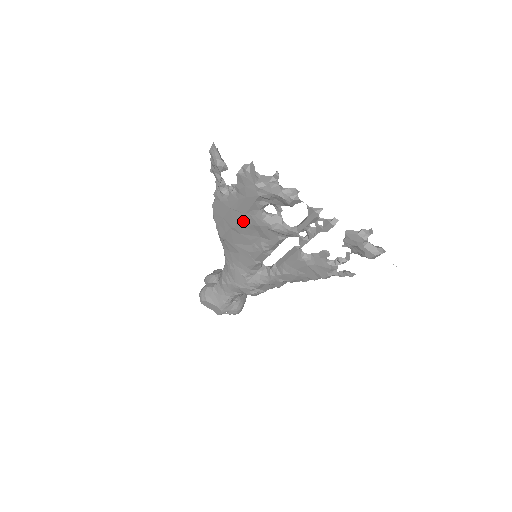
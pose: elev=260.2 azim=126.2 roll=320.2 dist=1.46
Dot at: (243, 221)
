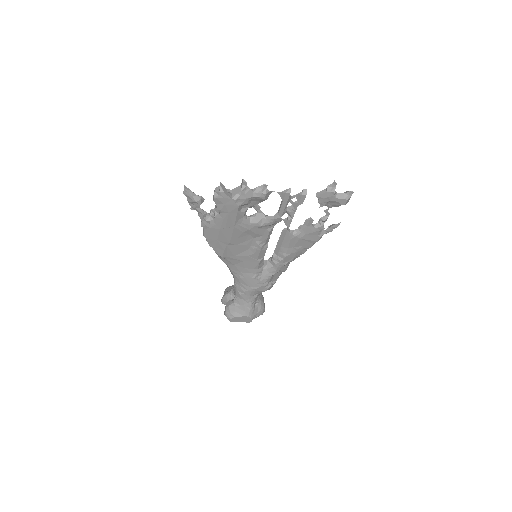
Dot at: (234, 233)
